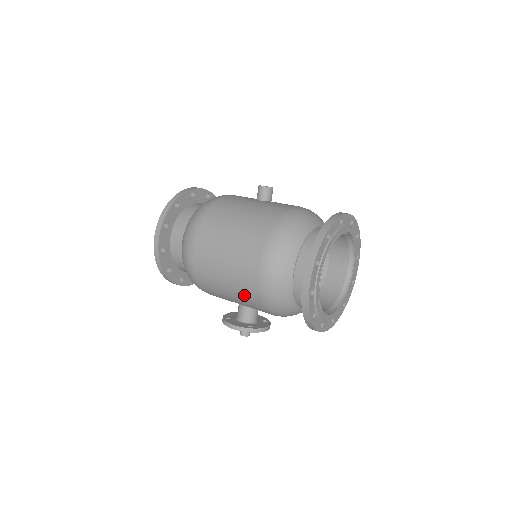
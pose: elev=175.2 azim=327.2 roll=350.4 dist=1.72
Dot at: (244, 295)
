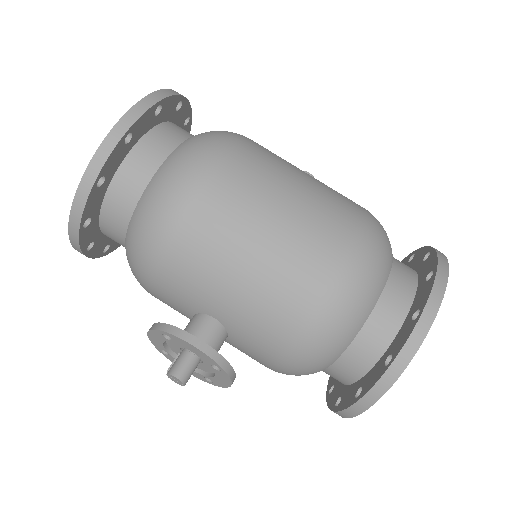
Dot at: (284, 283)
